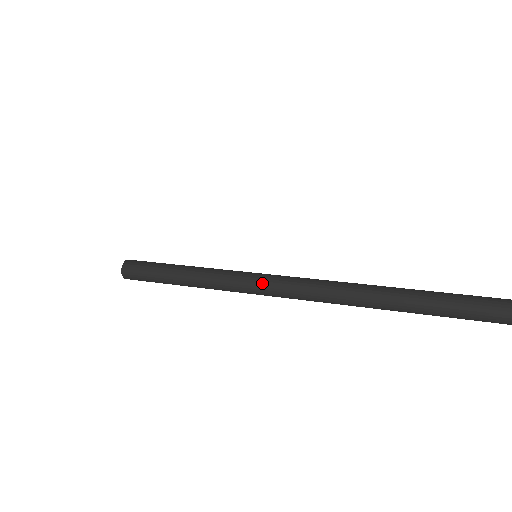
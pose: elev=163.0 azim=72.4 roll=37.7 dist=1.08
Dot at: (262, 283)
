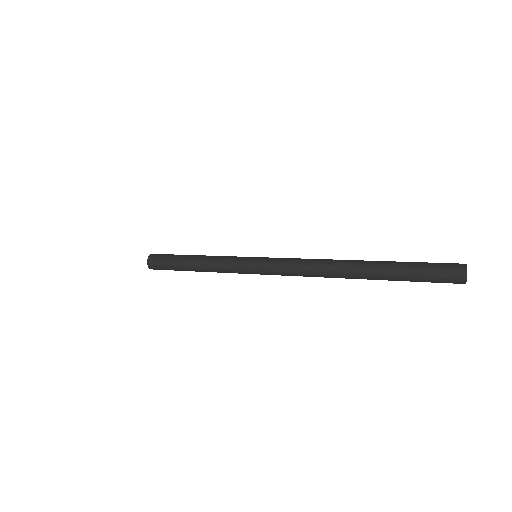
Dot at: (258, 259)
